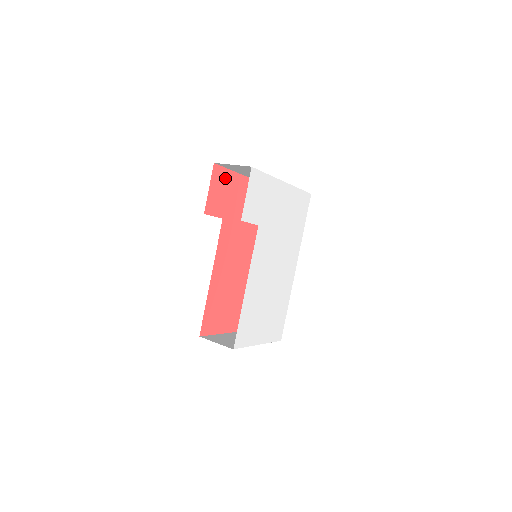
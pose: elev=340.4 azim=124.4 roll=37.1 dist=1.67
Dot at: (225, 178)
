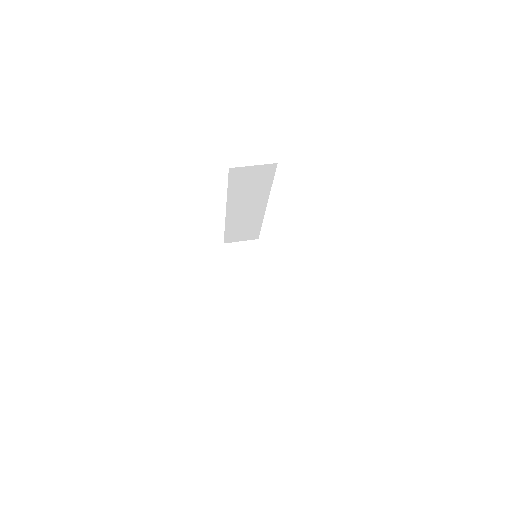
Dot at: occluded
